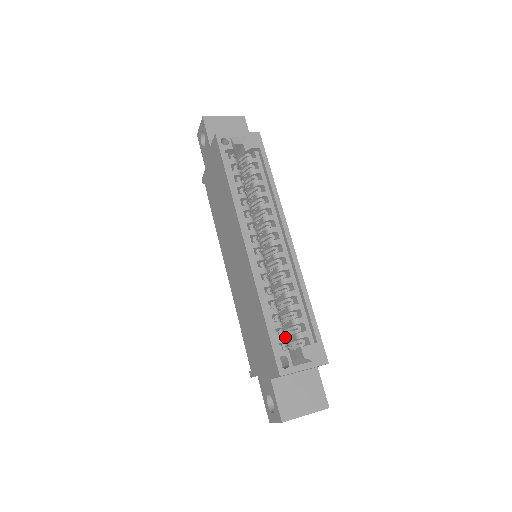
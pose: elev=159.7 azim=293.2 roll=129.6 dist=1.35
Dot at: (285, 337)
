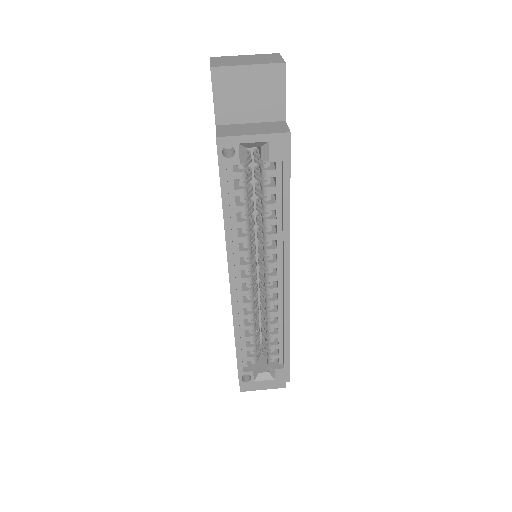
Dot at: (255, 356)
